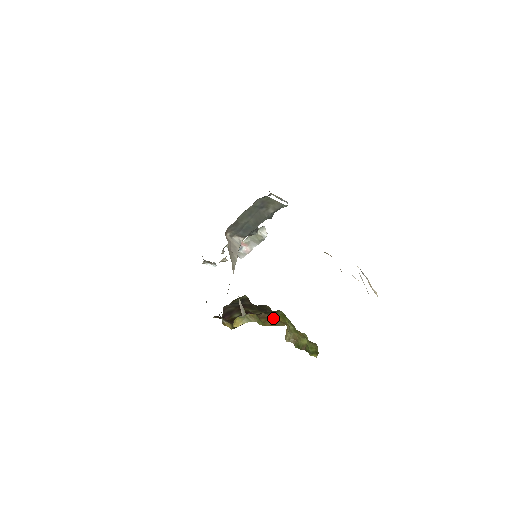
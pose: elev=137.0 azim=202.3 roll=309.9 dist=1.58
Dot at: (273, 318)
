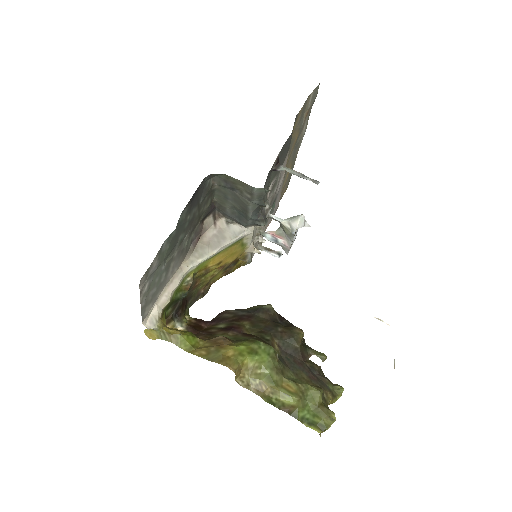
Dot at: (222, 347)
